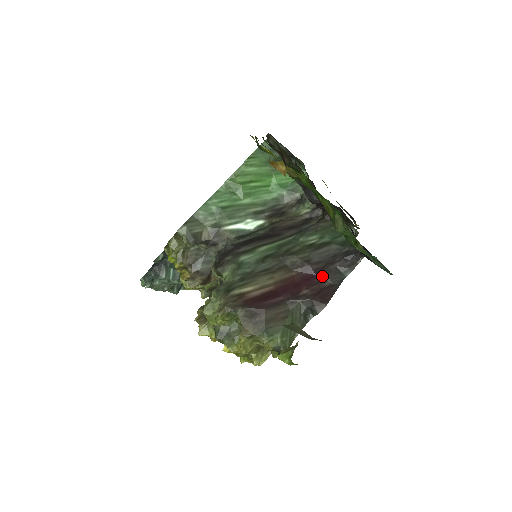
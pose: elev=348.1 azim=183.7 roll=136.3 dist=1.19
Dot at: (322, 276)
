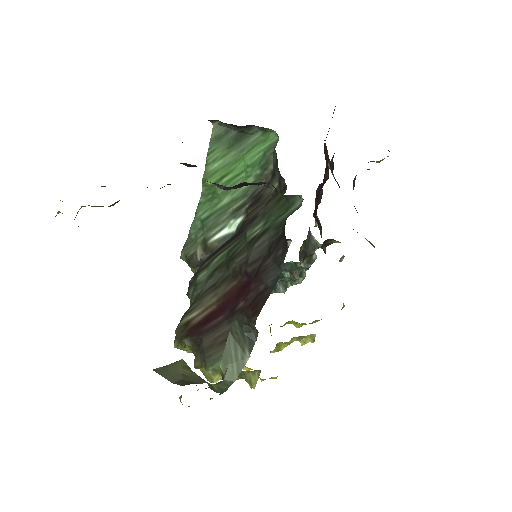
Dot at: (257, 279)
